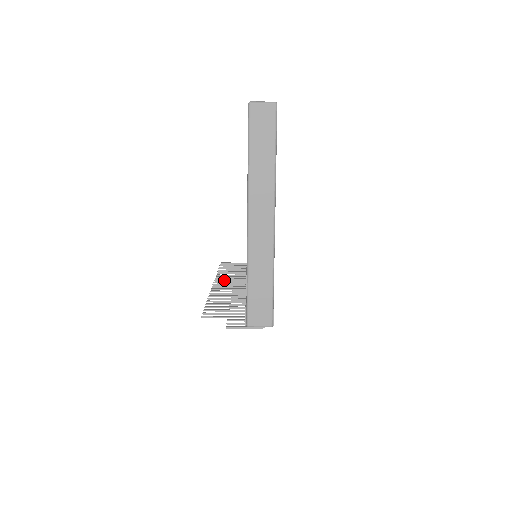
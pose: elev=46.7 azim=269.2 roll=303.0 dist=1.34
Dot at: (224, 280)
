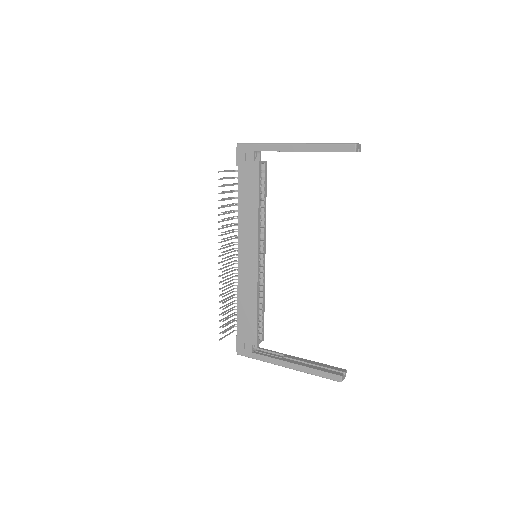
Dot at: occluded
